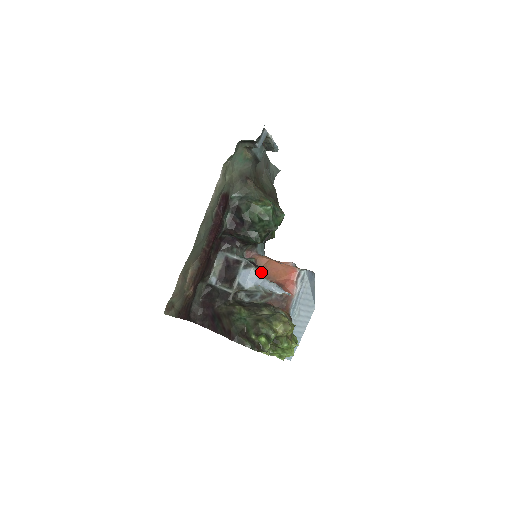
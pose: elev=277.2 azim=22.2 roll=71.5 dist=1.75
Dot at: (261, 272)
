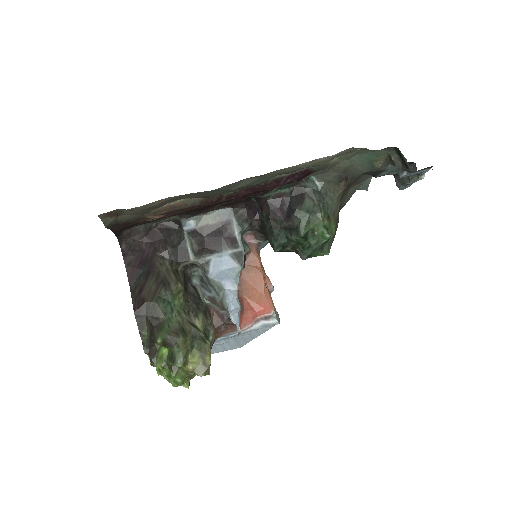
Dot at: occluded
